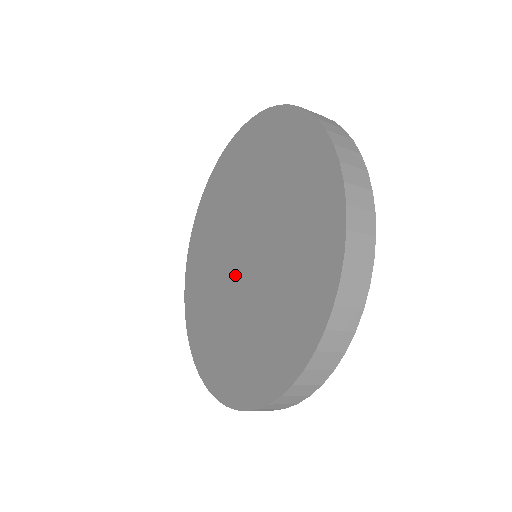
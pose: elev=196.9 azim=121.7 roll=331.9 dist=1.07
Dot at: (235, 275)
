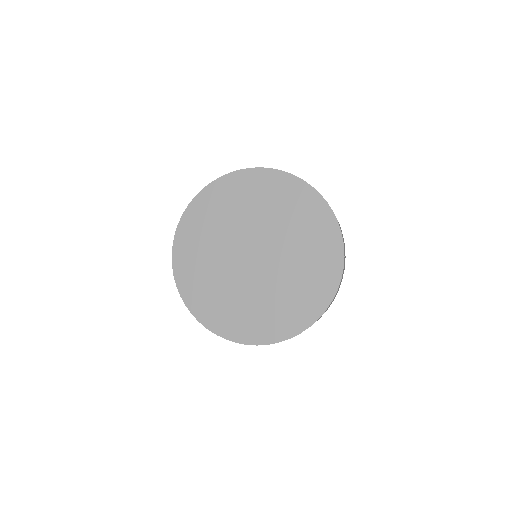
Dot at: (253, 270)
